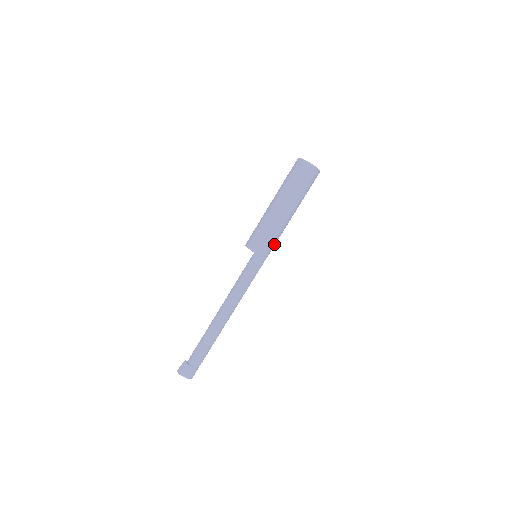
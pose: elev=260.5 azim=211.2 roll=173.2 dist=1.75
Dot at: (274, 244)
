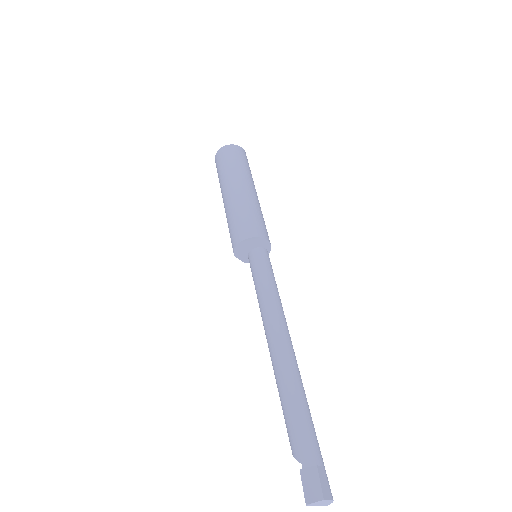
Dot at: occluded
